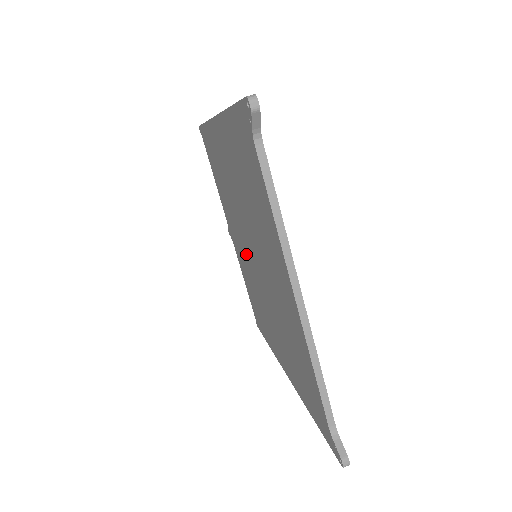
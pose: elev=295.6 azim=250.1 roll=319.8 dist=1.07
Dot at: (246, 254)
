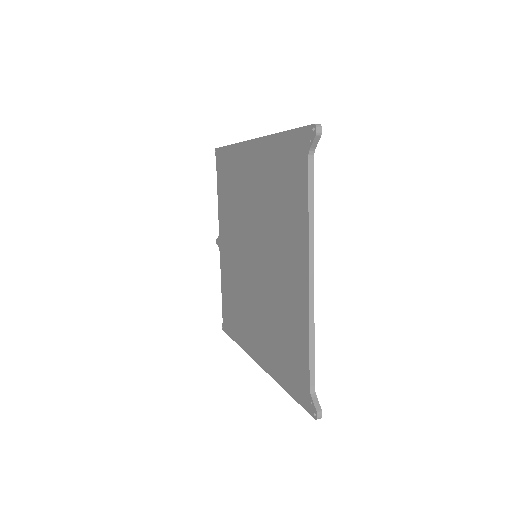
Dot at: (241, 256)
